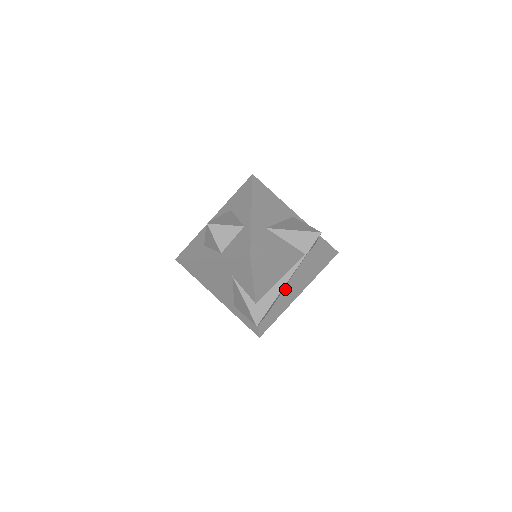
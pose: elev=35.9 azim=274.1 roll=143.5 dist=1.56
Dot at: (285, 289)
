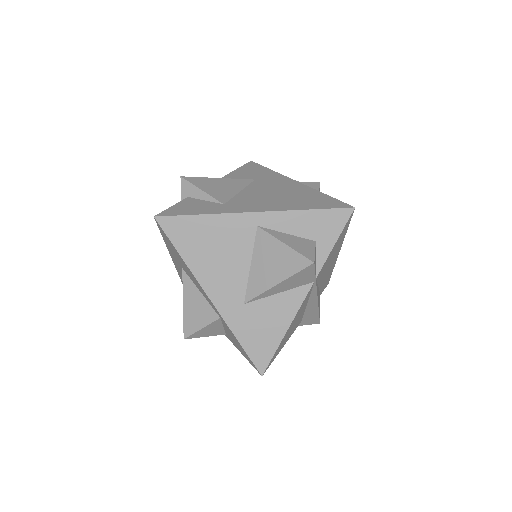
Dot at: (320, 284)
